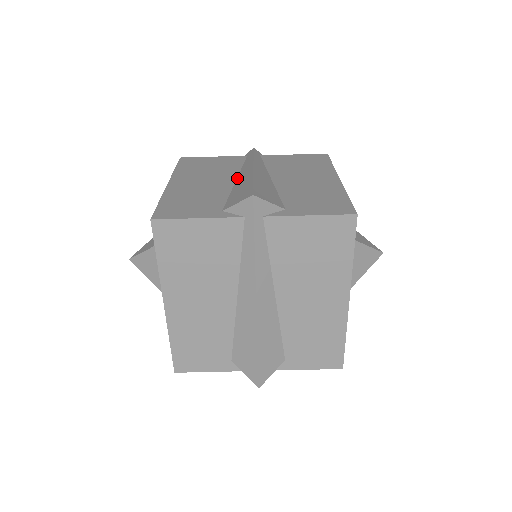
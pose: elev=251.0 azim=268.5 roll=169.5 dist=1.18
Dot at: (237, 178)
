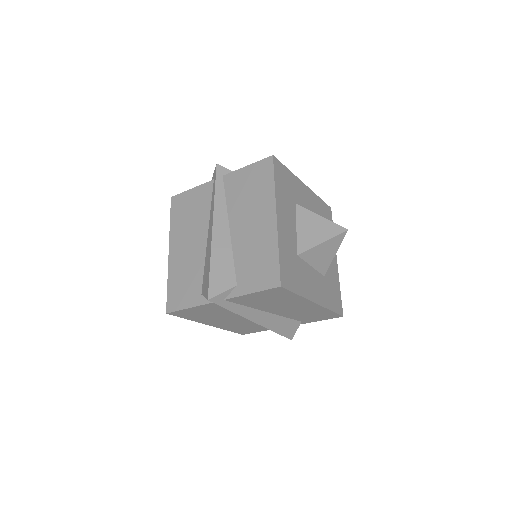
Dot at: (208, 234)
